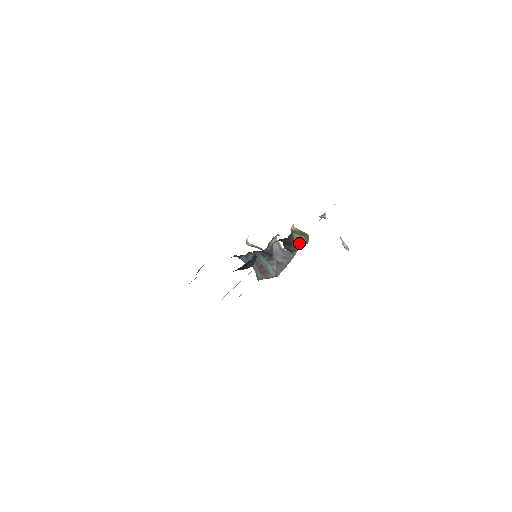
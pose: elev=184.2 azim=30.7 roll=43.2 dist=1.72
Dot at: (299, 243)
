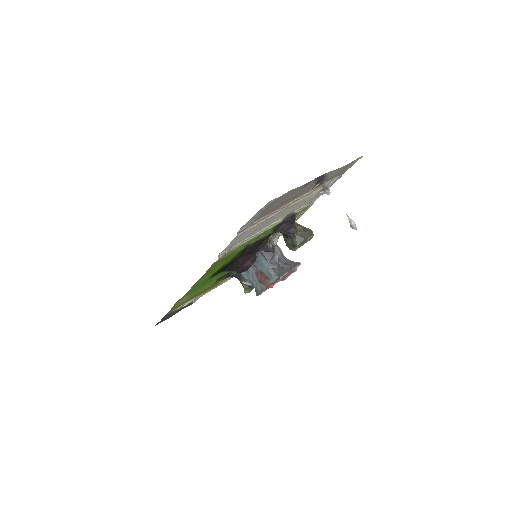
Dot at: (303, 234)
